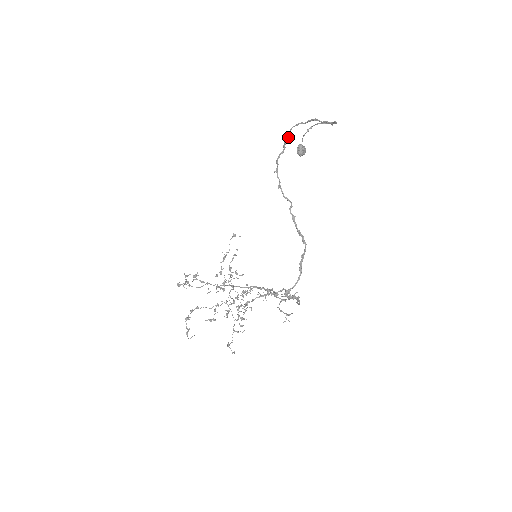
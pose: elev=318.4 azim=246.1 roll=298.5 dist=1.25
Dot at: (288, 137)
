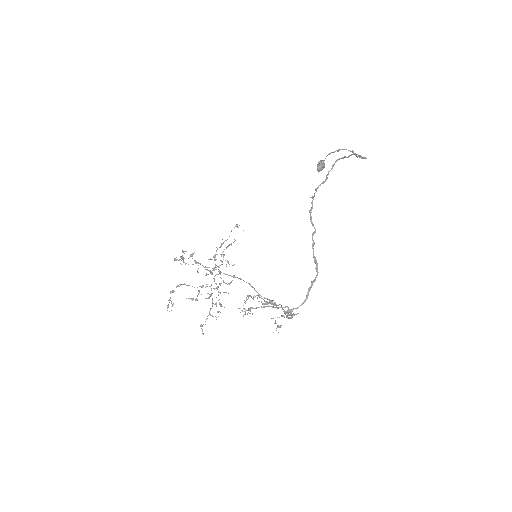
Dot at: occluded
